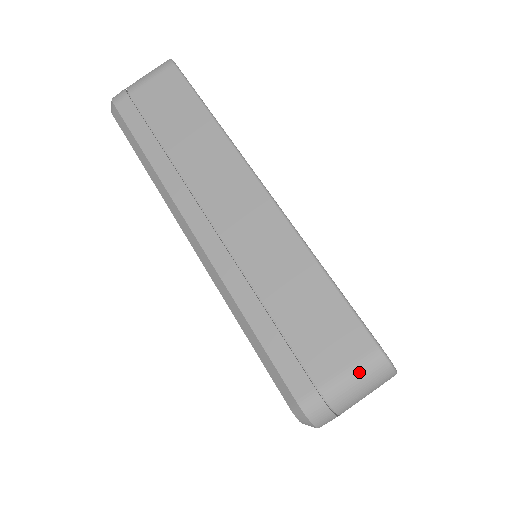
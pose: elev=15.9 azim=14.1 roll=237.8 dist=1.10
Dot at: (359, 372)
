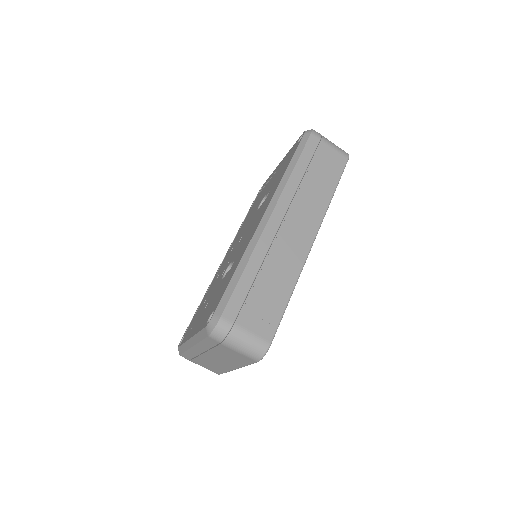
Dot at: (253, 340)
